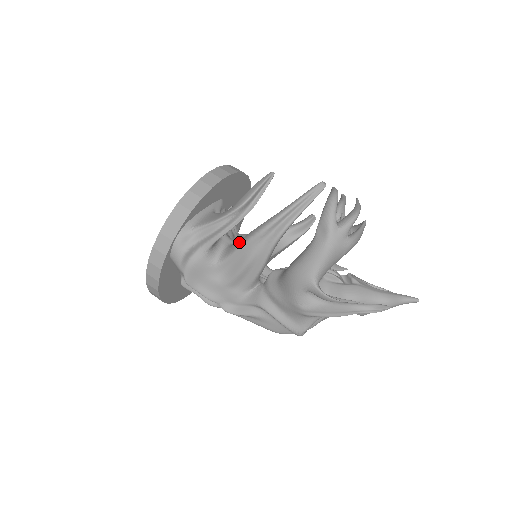
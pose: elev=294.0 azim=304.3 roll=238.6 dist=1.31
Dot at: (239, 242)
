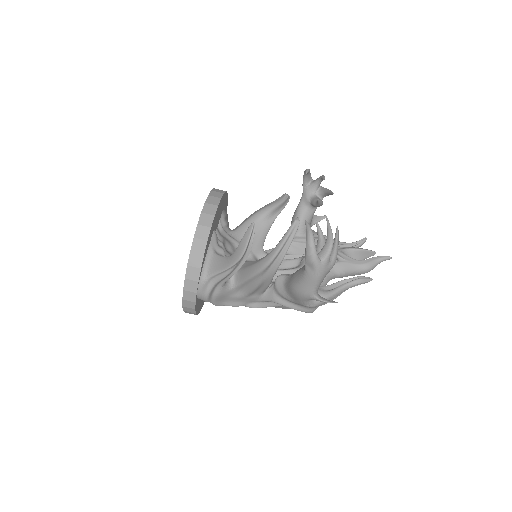
Dot at: (245, 274)
